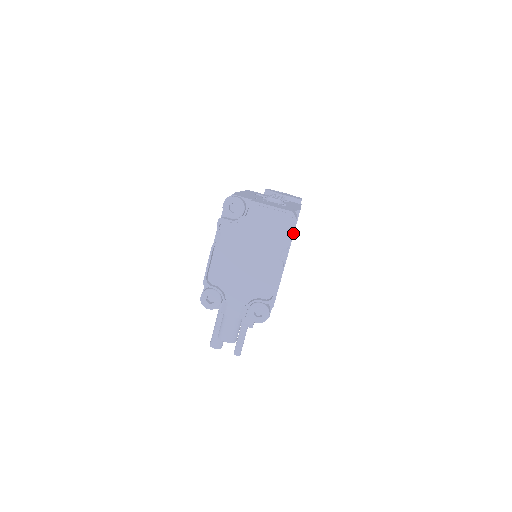
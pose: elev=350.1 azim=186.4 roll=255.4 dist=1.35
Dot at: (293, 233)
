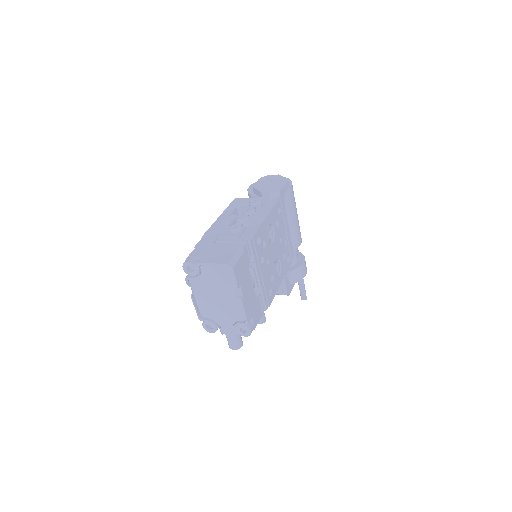
Dot at: (256, 254)
